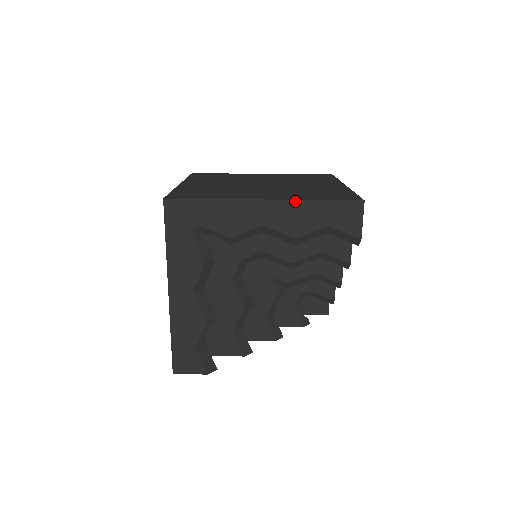
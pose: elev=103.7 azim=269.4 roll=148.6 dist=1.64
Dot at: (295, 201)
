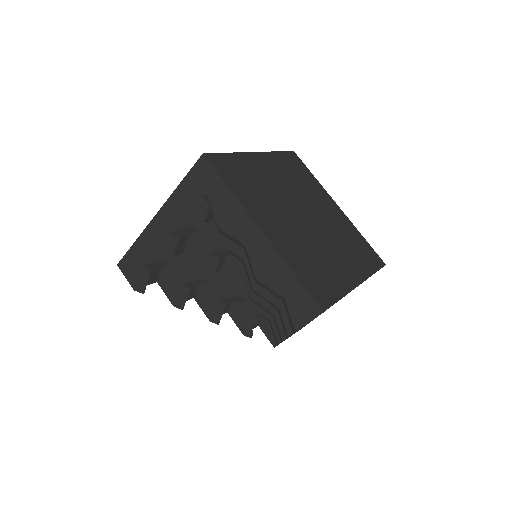
Dot at: (279, 255)
